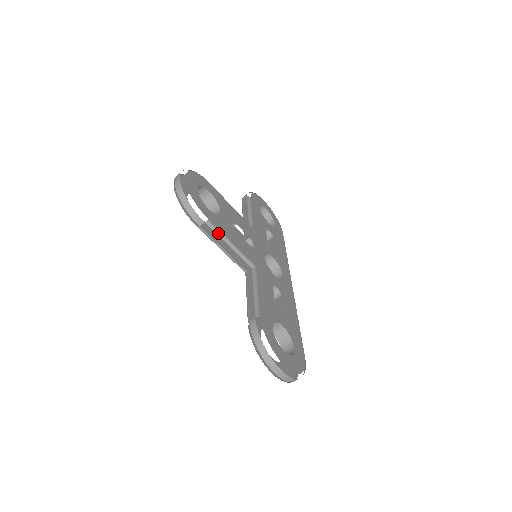
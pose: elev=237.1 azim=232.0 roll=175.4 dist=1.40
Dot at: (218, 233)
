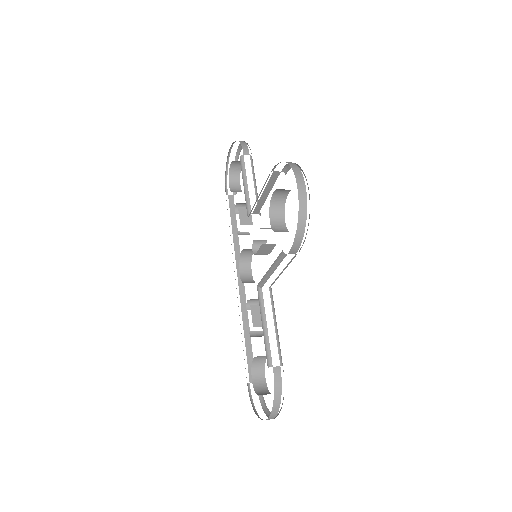
Dot at: occluded
